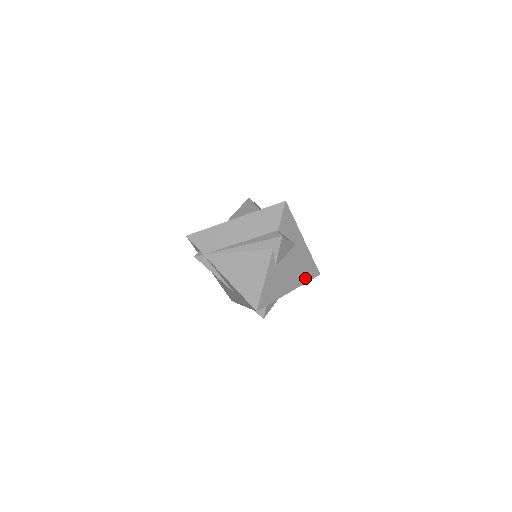
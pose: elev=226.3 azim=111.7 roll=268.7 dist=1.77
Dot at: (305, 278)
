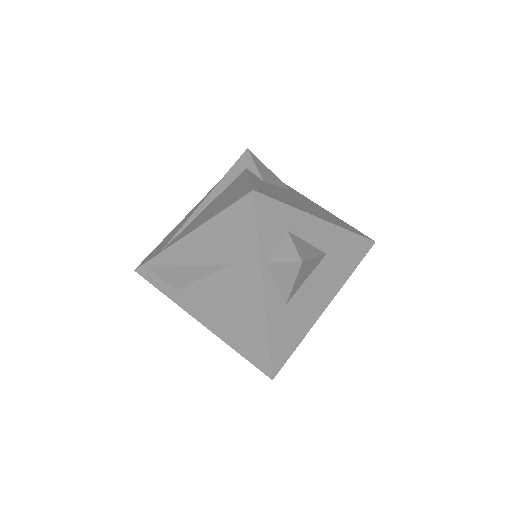
Dot at: occluded
